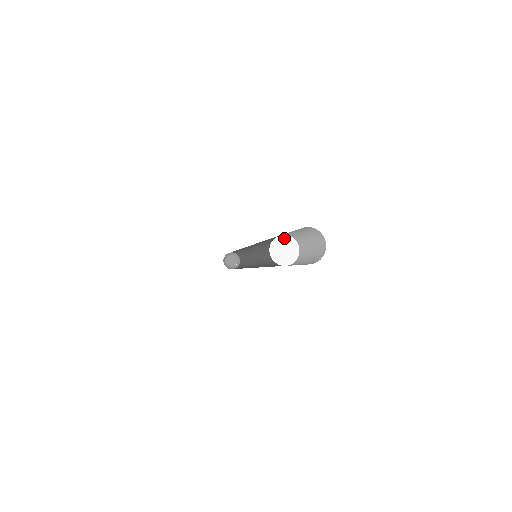
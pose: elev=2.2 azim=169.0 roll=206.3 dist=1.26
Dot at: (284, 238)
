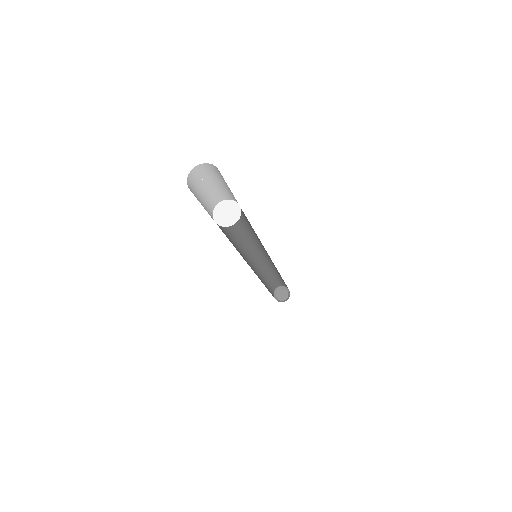
Dot at: (227, 202)
